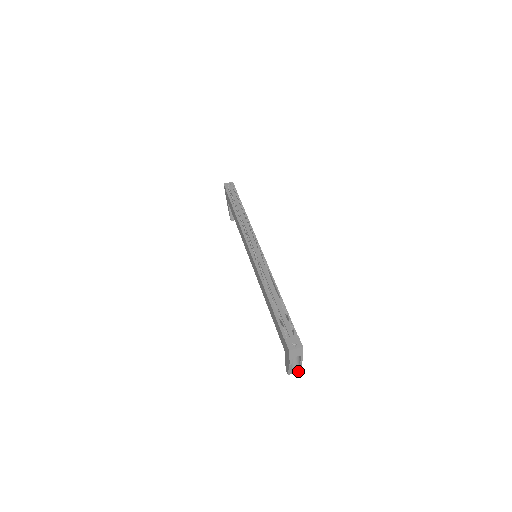
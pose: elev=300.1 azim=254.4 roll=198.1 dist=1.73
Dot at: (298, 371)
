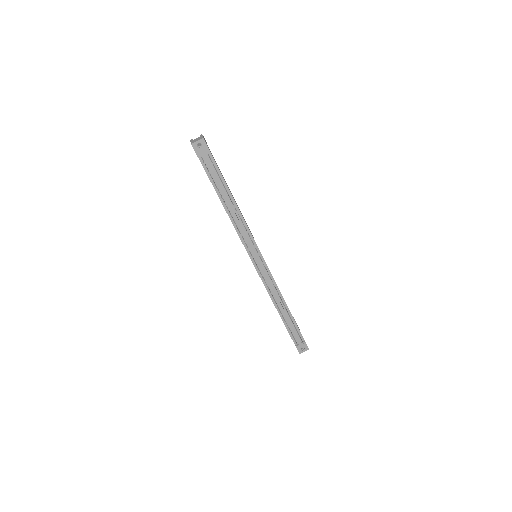
Dot at: occluded
